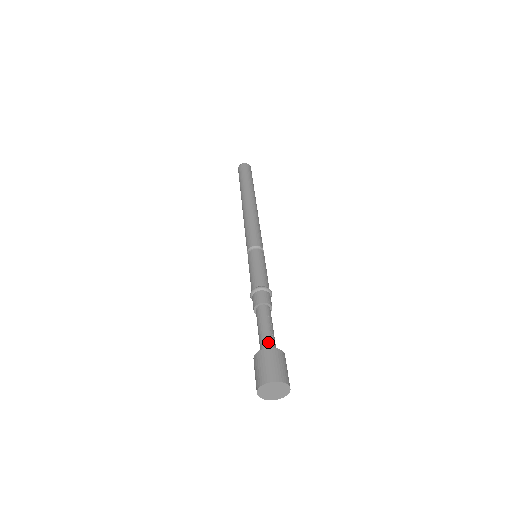
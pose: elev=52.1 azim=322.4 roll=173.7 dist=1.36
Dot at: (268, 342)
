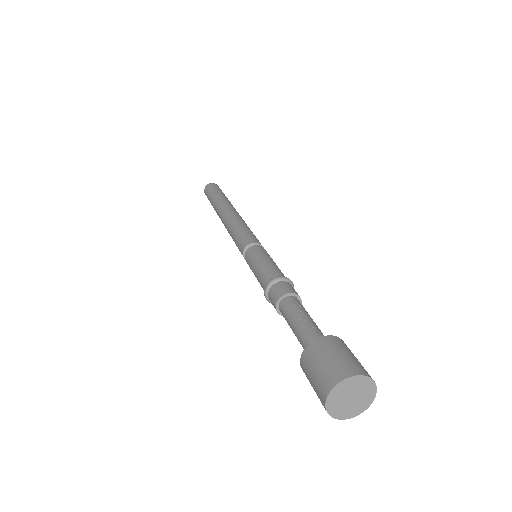
Dot at: (308, 338)
